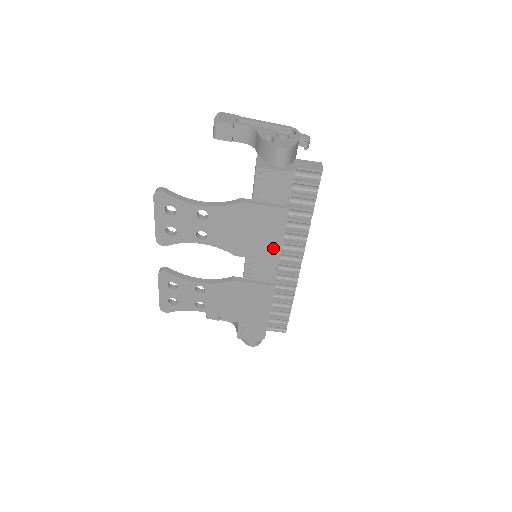
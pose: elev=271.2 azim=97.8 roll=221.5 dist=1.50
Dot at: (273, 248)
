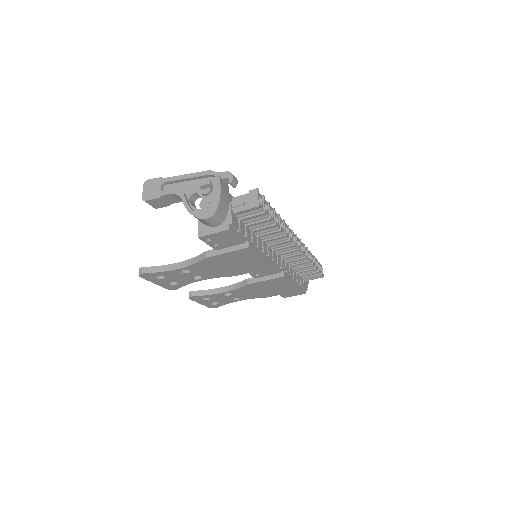
Dot at: (260, 264)
